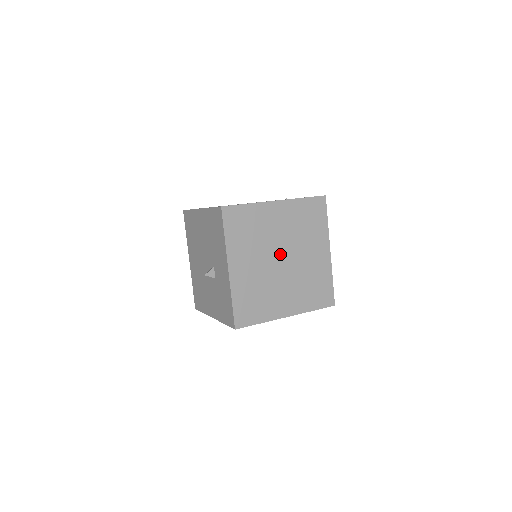
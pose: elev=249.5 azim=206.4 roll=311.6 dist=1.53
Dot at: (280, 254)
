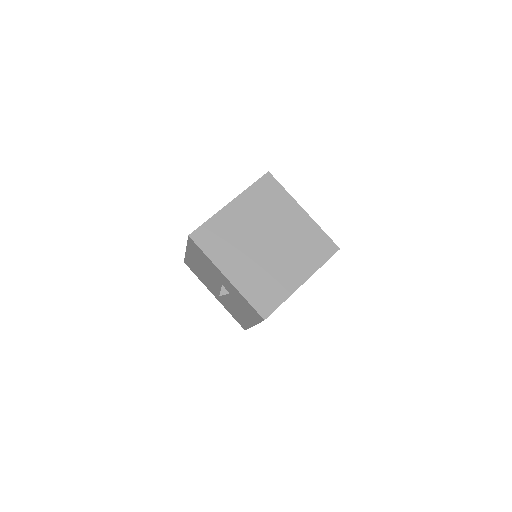
Dot at: (262, 239)
